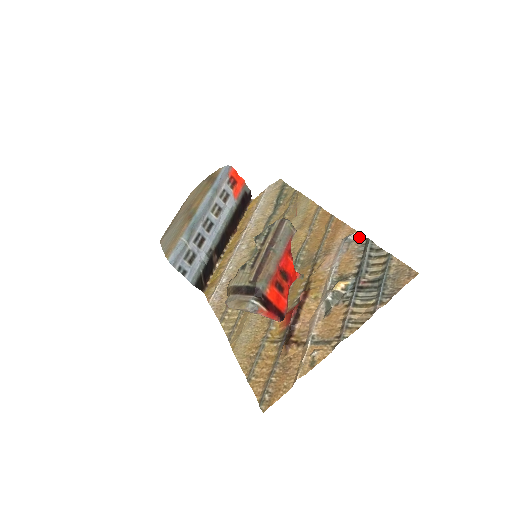
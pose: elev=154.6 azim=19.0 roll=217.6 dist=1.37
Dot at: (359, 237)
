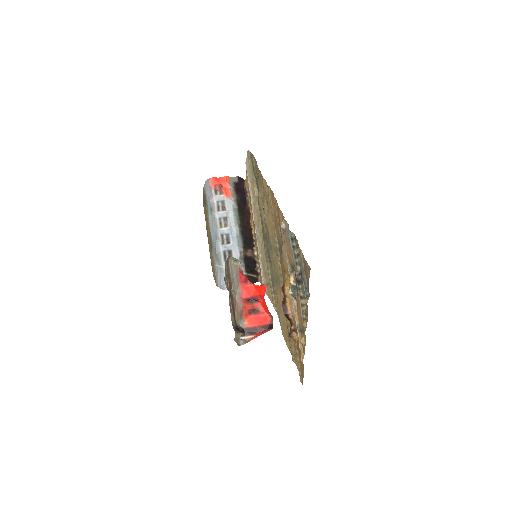
Dot at: (286, 225)
